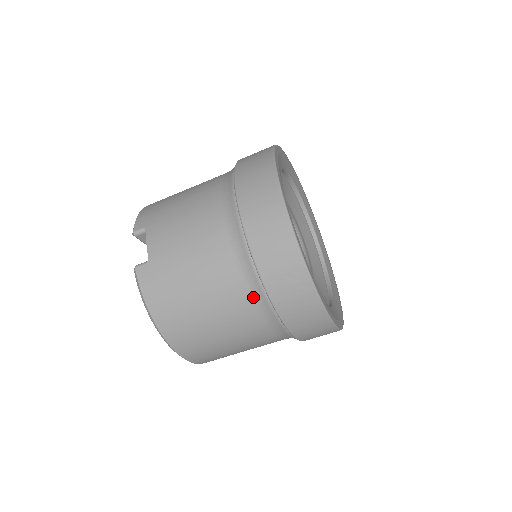
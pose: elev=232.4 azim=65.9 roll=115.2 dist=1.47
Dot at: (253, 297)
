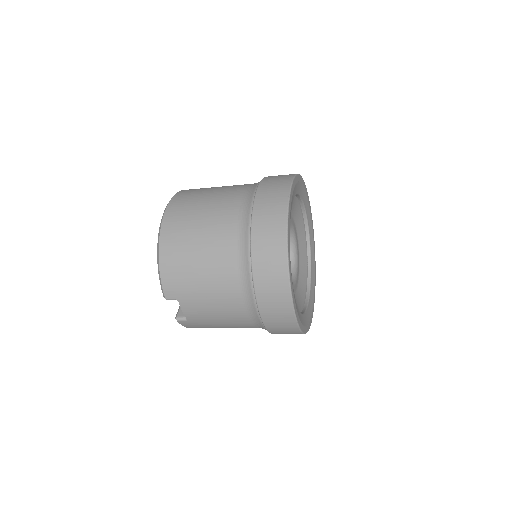
Dot at: occluded
